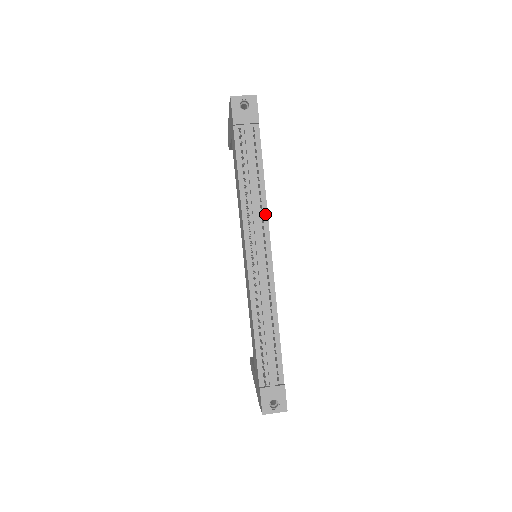
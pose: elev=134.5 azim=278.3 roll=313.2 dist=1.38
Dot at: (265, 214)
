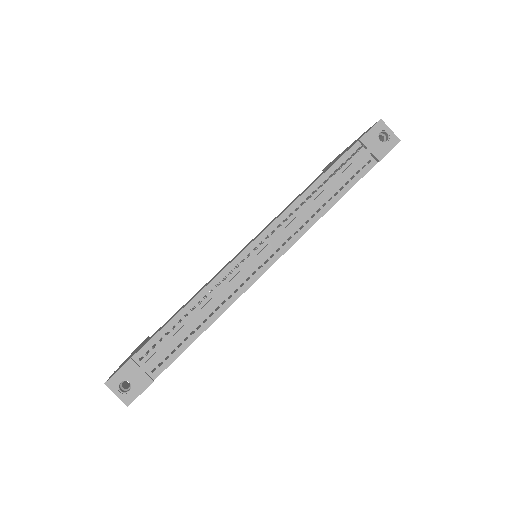
Dot at: (304, 230)
